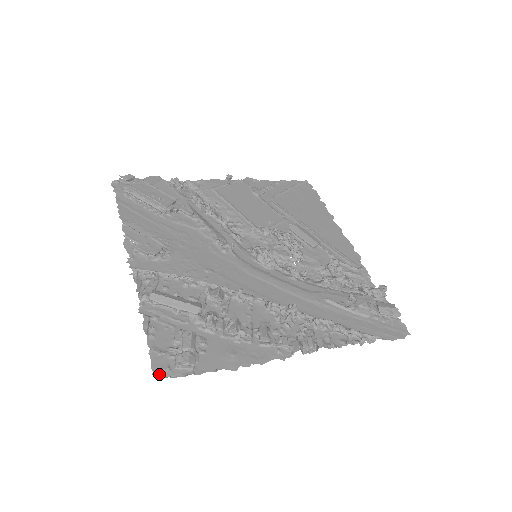
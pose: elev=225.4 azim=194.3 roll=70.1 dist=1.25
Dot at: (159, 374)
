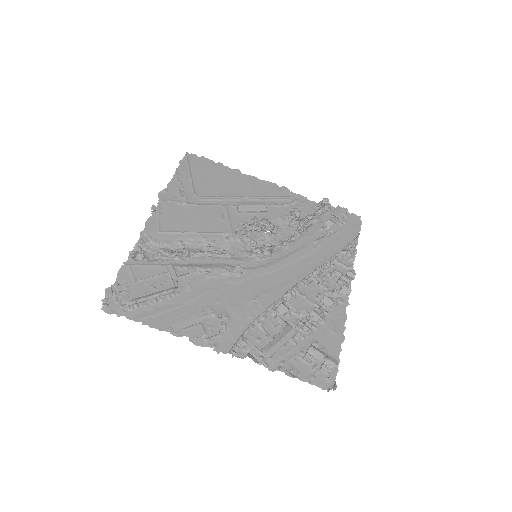
Dot at: (329, 387)
